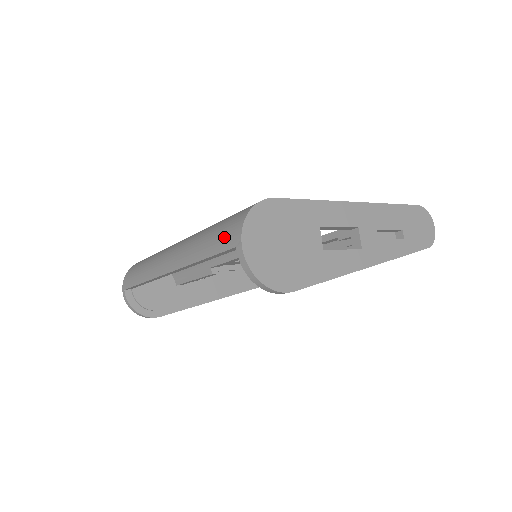
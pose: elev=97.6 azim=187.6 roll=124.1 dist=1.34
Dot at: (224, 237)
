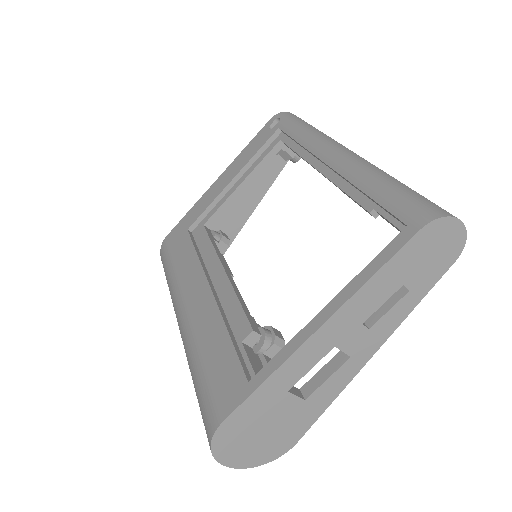
Dot at: occluded
